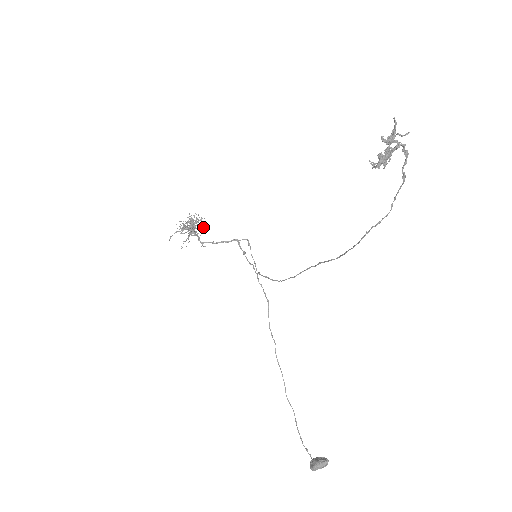
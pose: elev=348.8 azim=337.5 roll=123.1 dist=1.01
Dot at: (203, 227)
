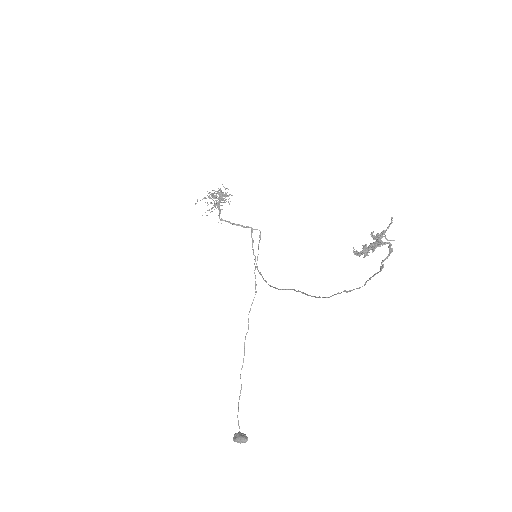
Dot at: occluded
